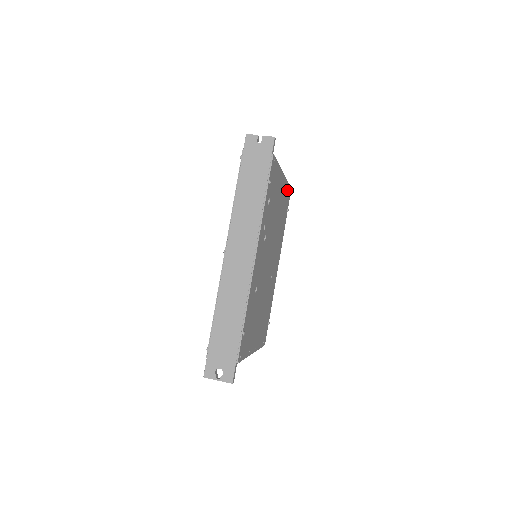
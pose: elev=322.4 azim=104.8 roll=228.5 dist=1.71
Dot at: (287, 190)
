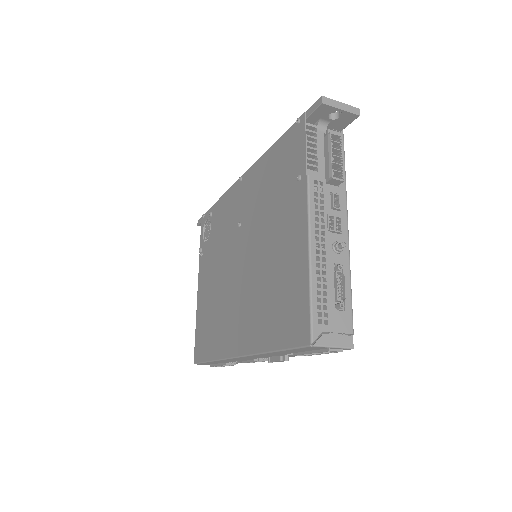
Dot at: occluded
